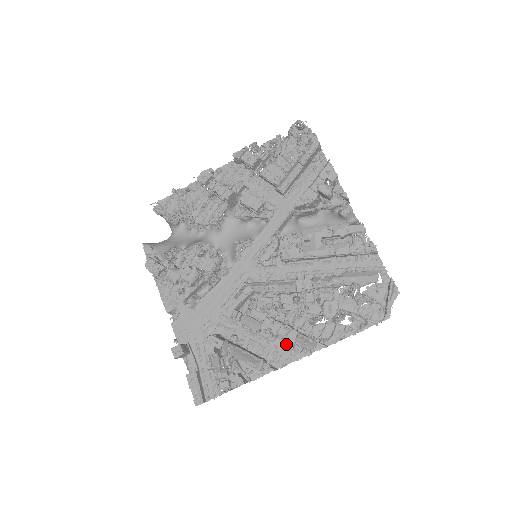
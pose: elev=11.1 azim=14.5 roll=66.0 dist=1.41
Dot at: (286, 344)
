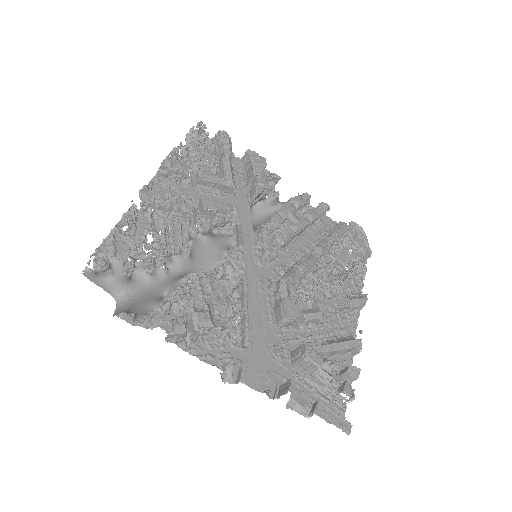
Dot at: (341, 317)
